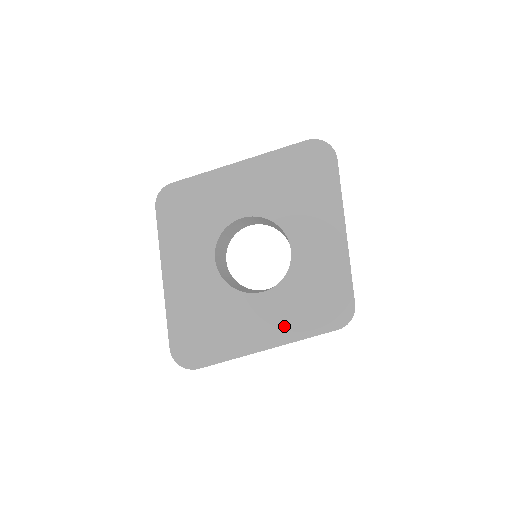
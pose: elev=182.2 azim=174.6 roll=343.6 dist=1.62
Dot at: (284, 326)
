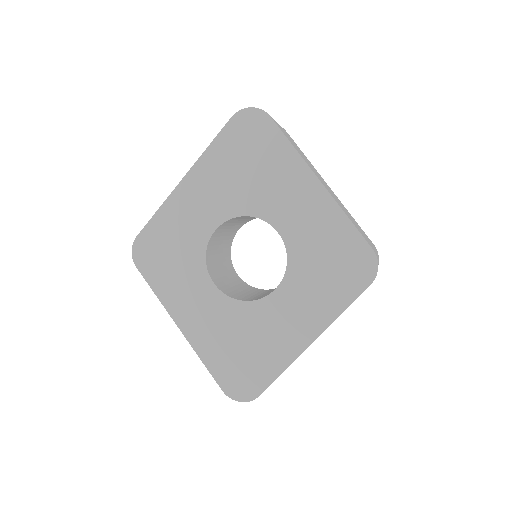
Dot at: (315, 311)
